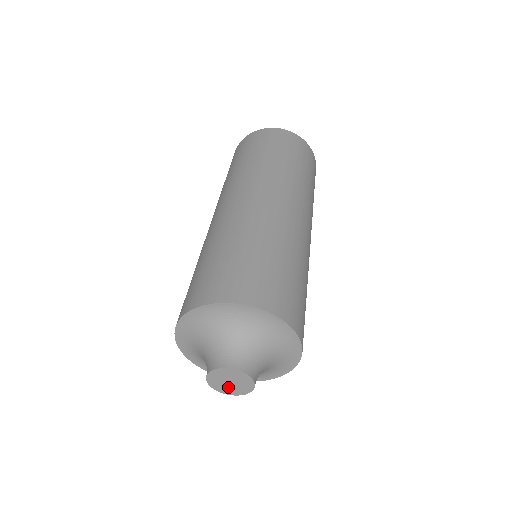
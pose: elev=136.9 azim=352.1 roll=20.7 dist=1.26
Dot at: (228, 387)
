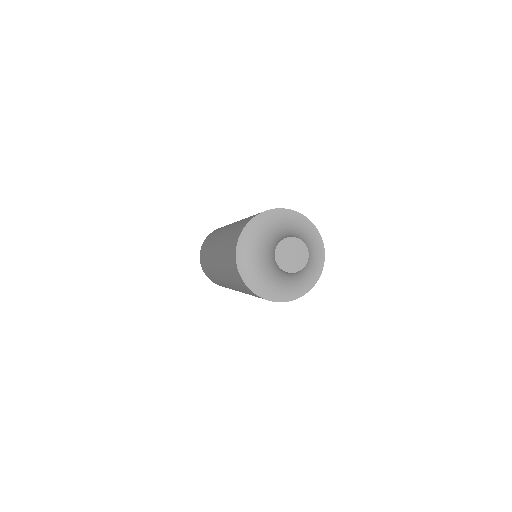
Dot at: (288, 261)
